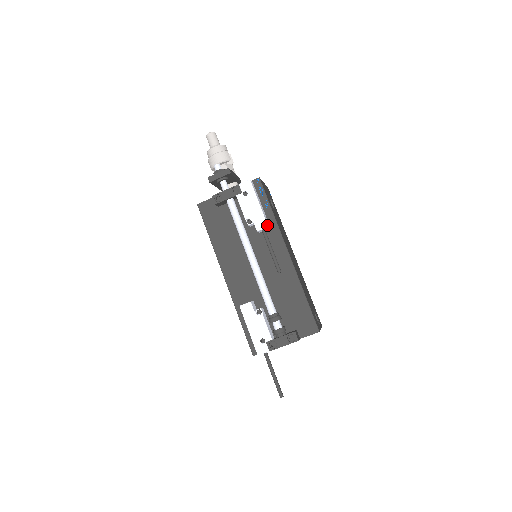
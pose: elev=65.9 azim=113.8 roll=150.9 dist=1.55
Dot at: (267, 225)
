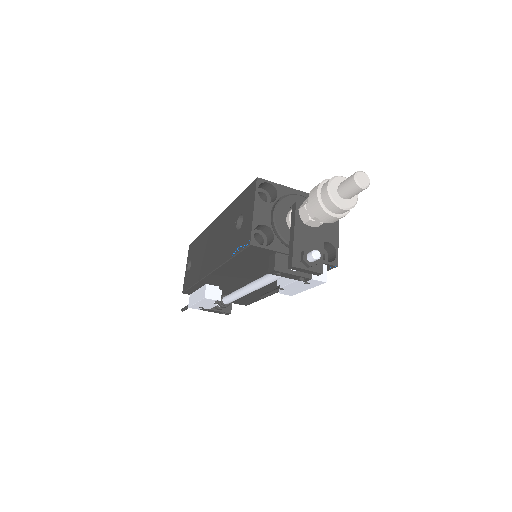
Dot at: occluded
